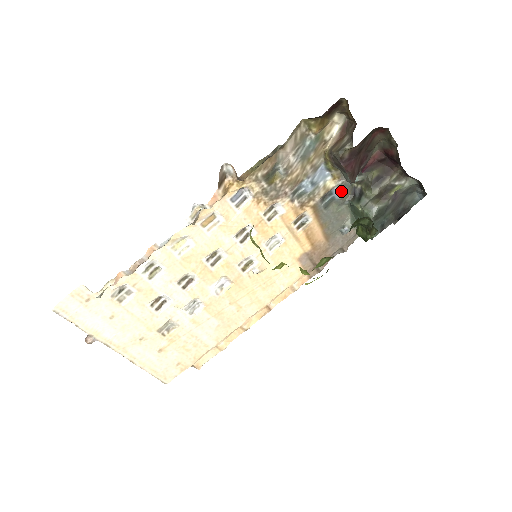
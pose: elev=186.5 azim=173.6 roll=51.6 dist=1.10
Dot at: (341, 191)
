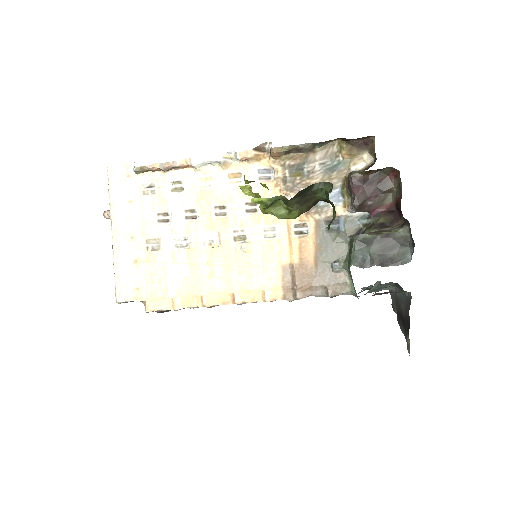
Dot at: (347, 224)
